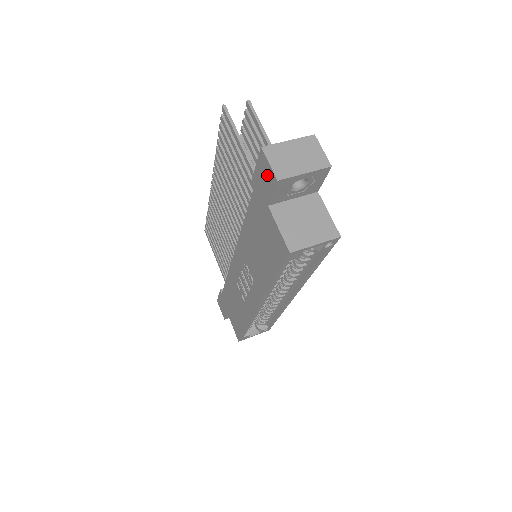
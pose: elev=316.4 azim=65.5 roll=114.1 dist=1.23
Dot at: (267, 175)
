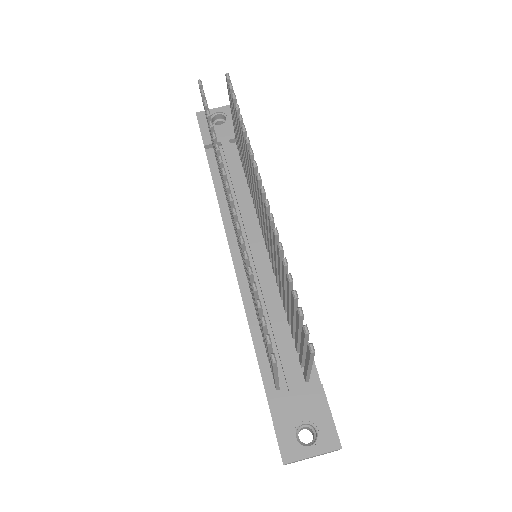
Dot at: occluded
